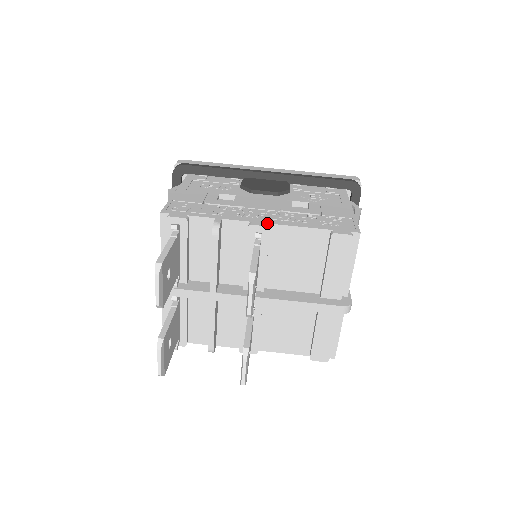
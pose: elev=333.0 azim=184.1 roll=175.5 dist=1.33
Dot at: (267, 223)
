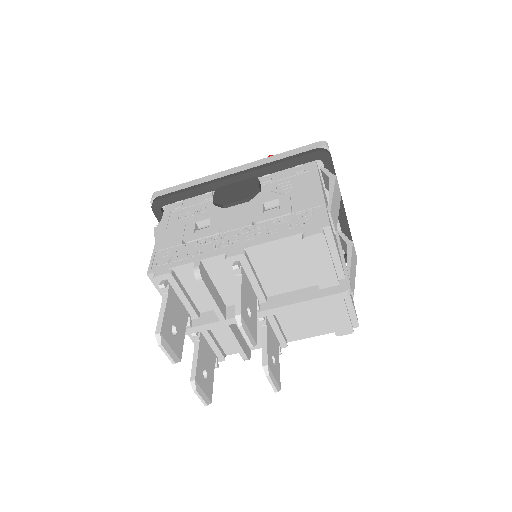
Dot at: (241, 249)
